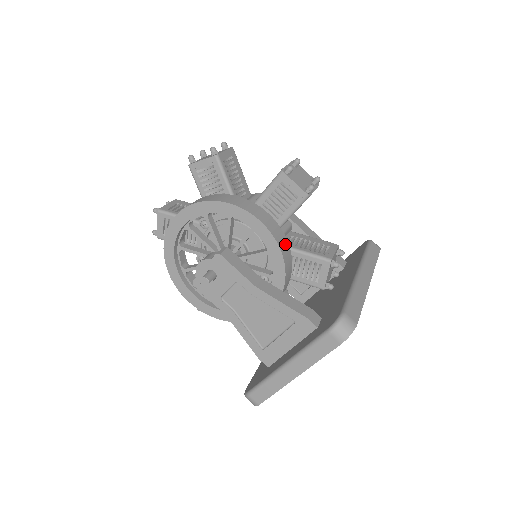
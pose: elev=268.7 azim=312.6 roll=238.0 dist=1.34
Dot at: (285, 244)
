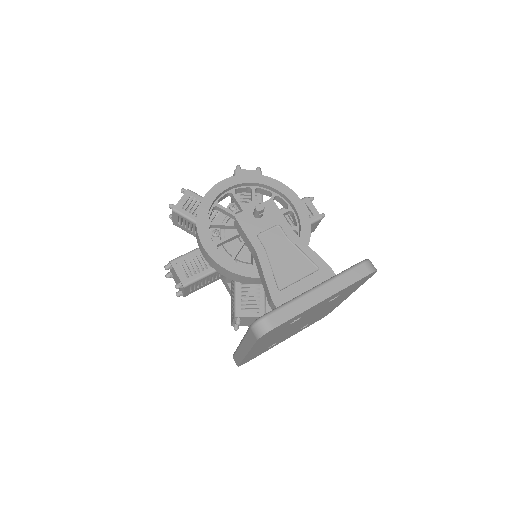
Dot at: occluded
